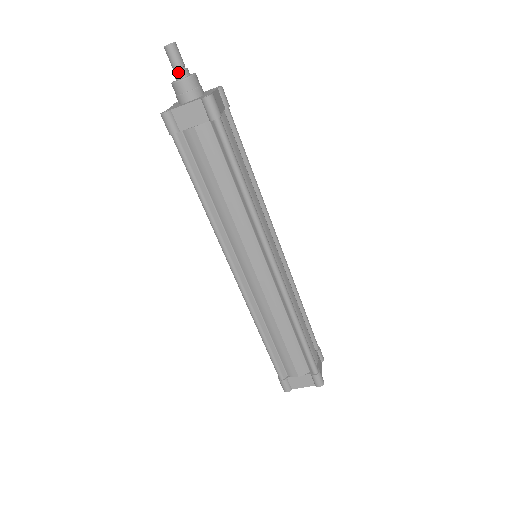
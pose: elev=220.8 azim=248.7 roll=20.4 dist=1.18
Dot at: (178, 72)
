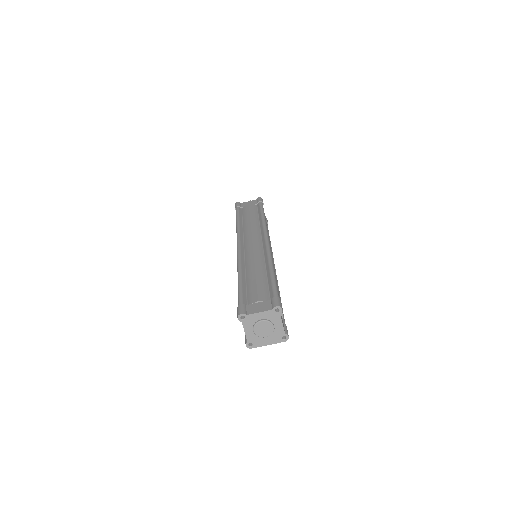
Dot at: occluded
